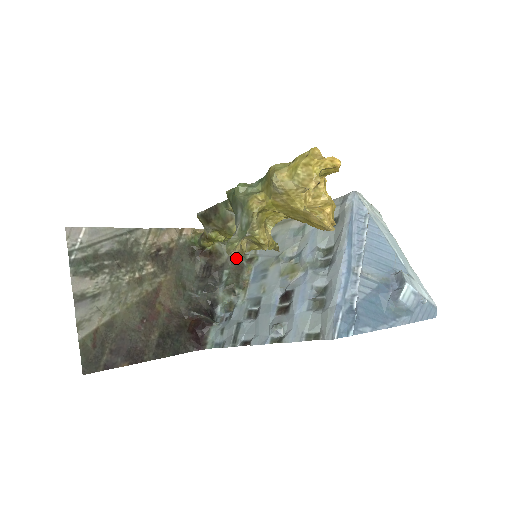
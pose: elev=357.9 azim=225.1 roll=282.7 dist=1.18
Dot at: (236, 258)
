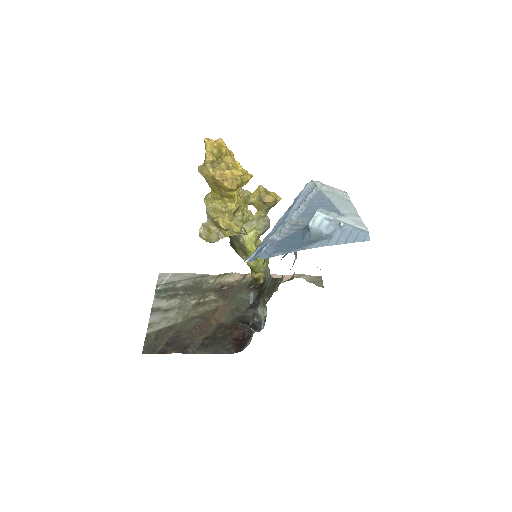
Dot at: (204, 238)
